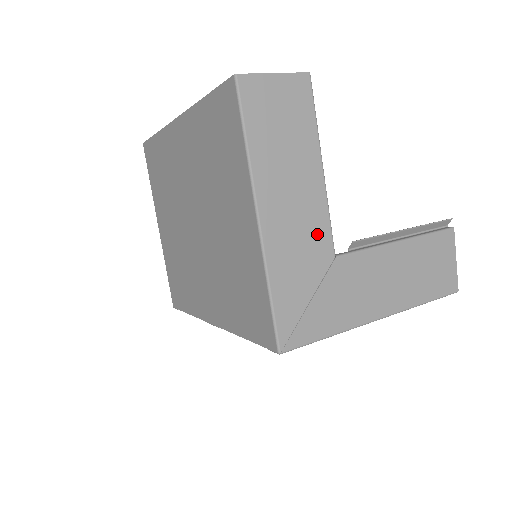
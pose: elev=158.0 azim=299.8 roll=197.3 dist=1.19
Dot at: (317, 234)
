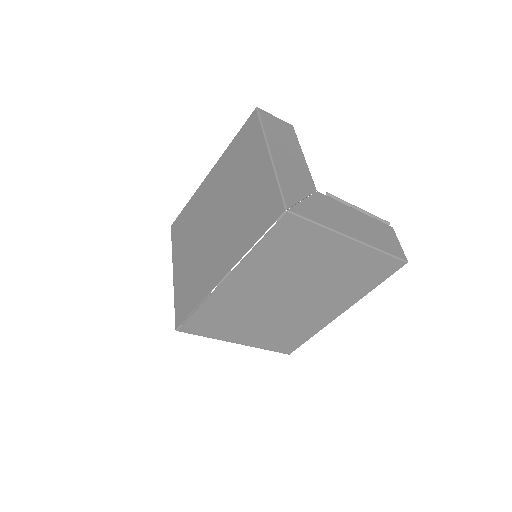
Dot at: (304, 176)
